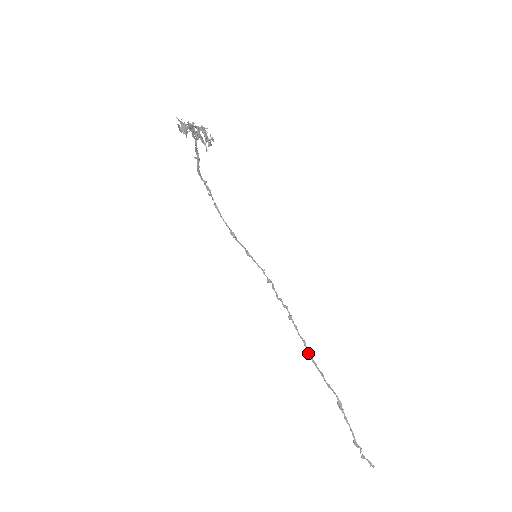
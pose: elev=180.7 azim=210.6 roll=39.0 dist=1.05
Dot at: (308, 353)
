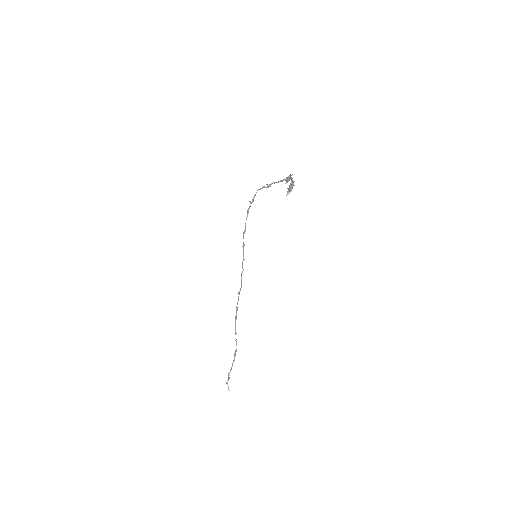
Dot at: (235, 317)
